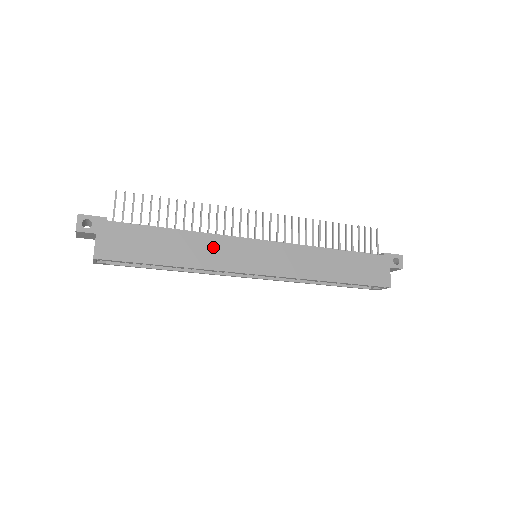
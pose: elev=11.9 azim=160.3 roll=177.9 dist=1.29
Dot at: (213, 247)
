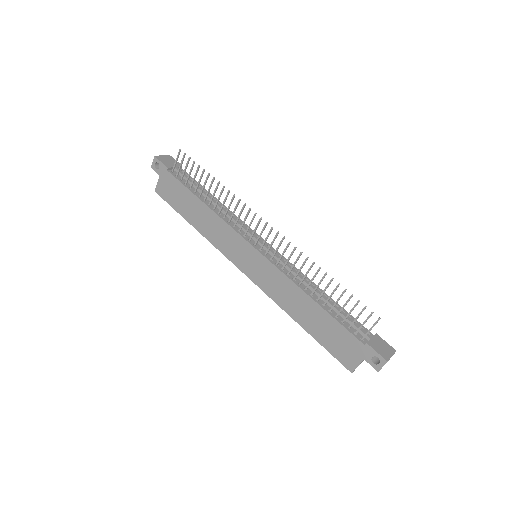
Dot at: (221, 230)
